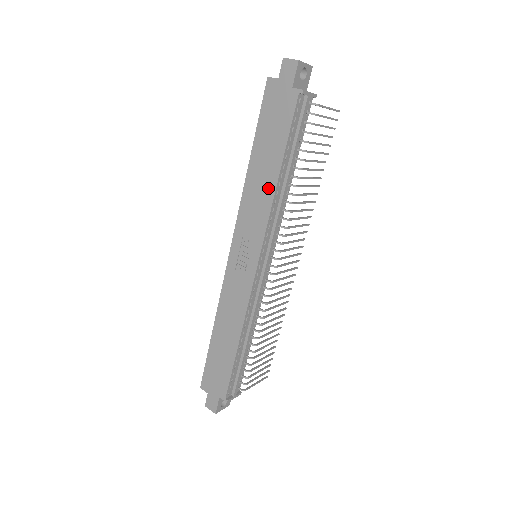
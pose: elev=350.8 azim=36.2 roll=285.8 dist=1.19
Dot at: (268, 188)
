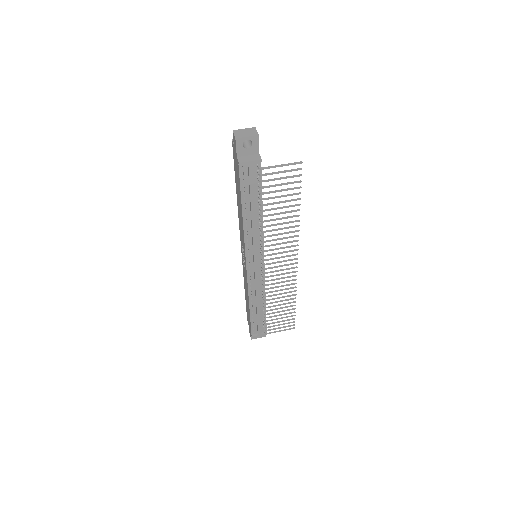
Dot at: occluded
